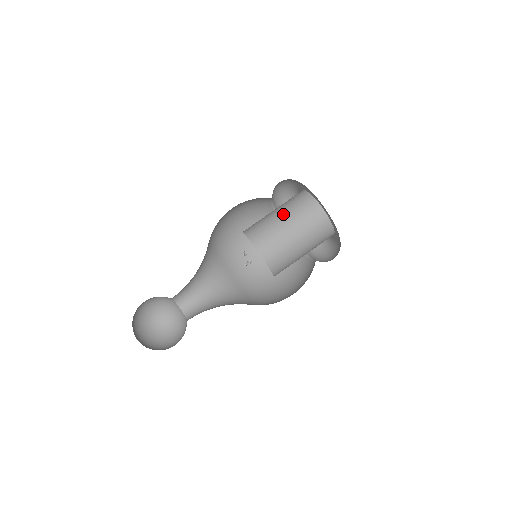
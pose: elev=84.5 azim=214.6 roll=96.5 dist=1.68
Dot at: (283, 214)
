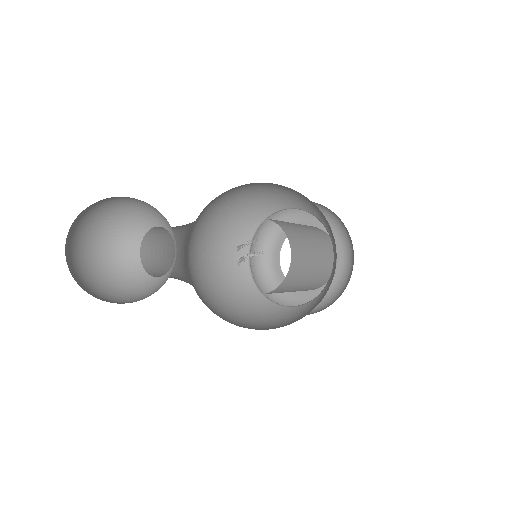
Dot at: (301, 225)
